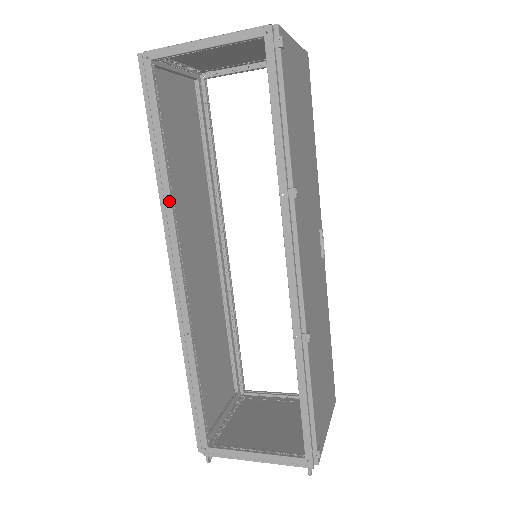
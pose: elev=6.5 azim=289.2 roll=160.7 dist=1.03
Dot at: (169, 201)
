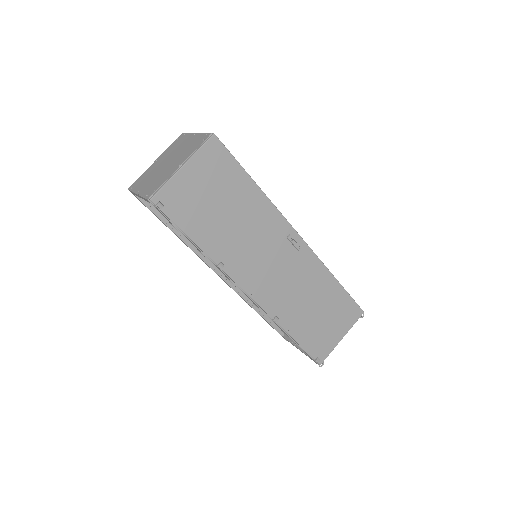
Dot at: occluded
